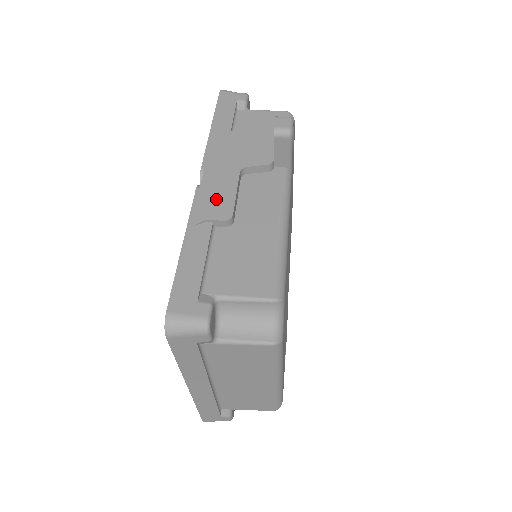
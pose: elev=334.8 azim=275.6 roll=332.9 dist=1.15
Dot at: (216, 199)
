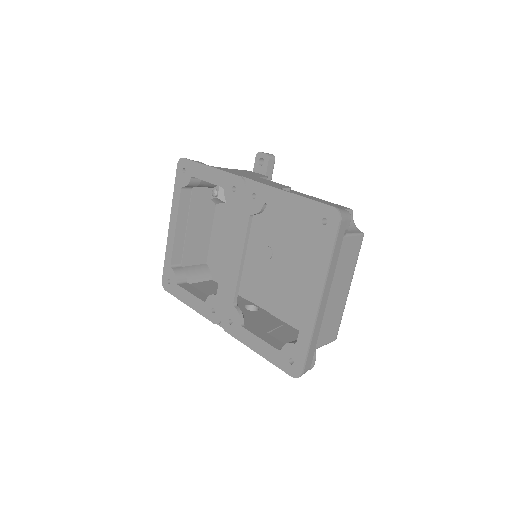
Dot at: (271, 183)
